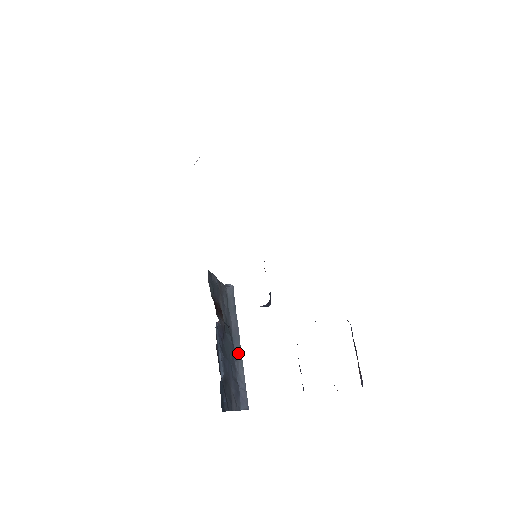
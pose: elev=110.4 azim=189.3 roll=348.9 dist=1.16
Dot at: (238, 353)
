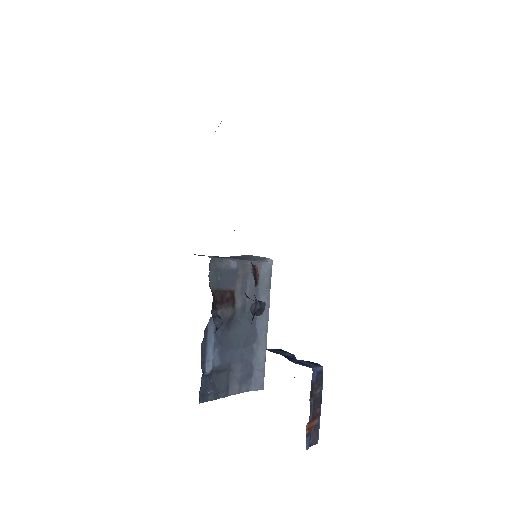
Dot at: (262, 334)
